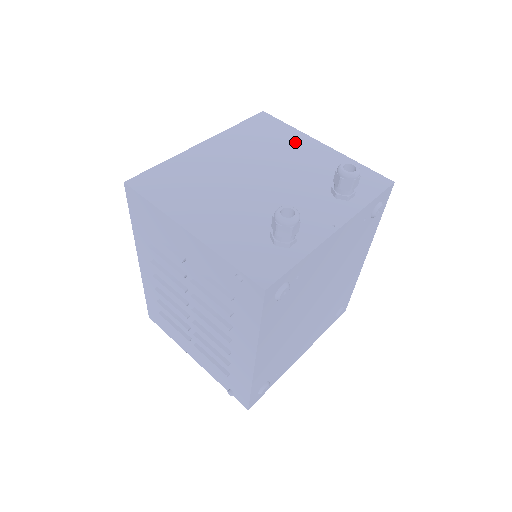
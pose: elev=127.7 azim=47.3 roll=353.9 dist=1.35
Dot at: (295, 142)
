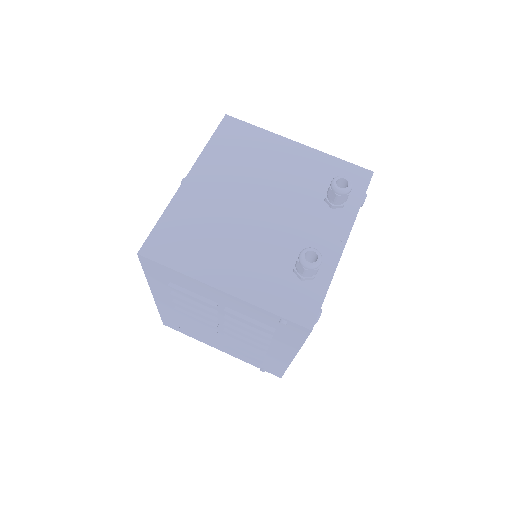
Dot at: (272, 149)
